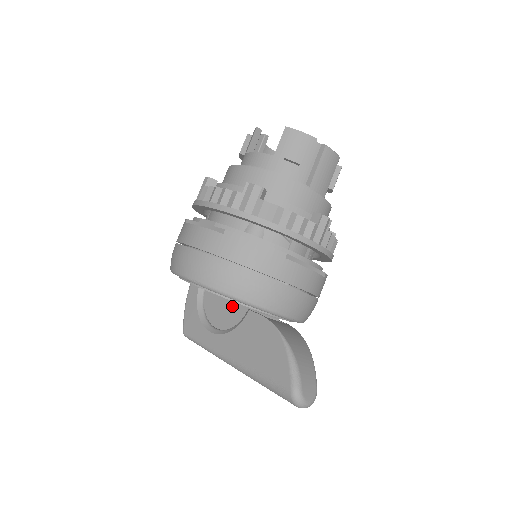
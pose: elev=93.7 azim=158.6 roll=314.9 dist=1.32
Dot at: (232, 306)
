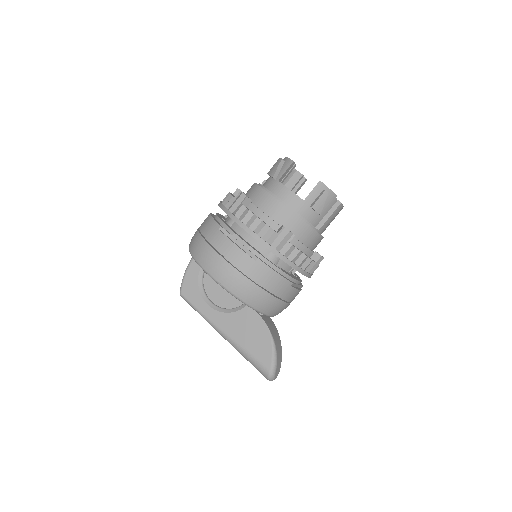
Dot at: occluded
